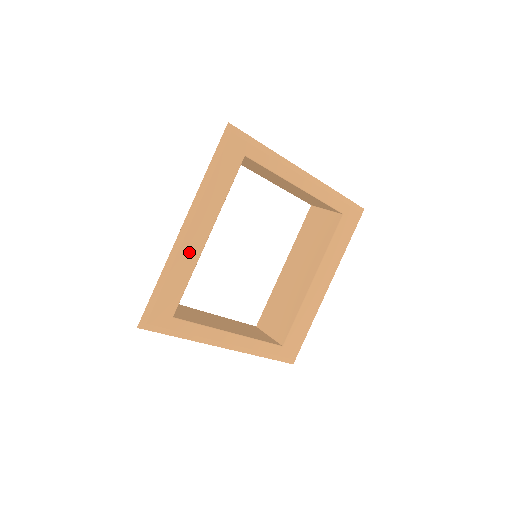
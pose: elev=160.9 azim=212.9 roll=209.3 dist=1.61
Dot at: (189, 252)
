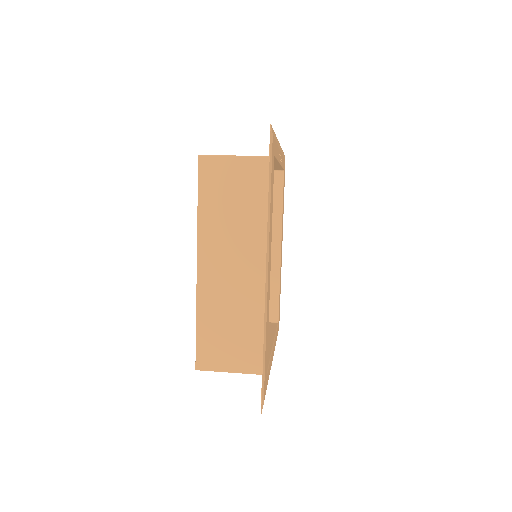
Dot at: (268, 299)
